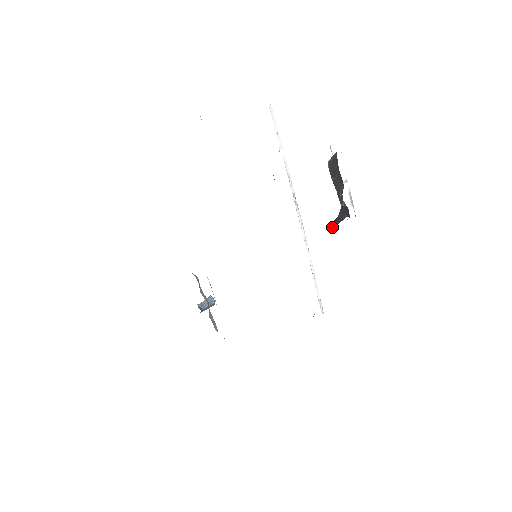
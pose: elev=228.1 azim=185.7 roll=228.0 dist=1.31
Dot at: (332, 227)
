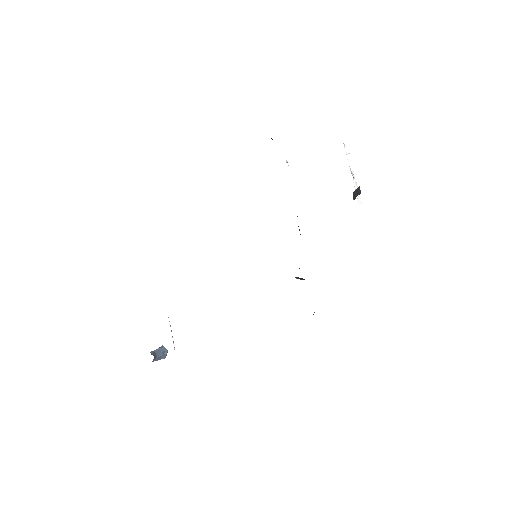
Dot at: (354, 196)
